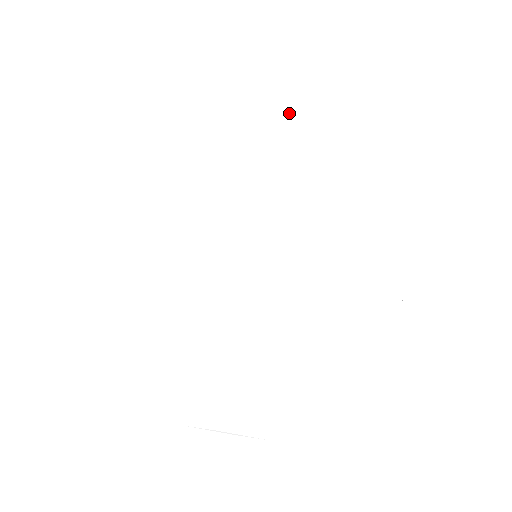
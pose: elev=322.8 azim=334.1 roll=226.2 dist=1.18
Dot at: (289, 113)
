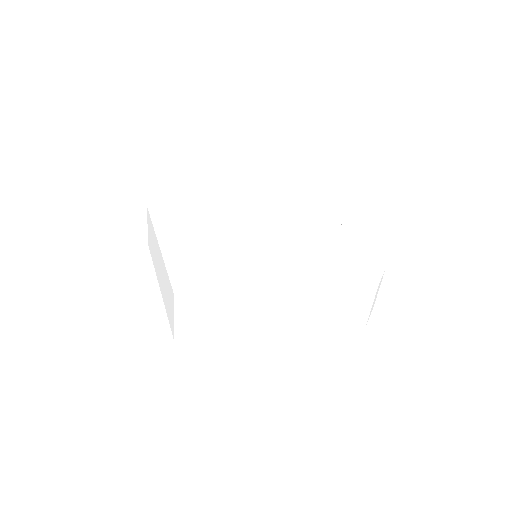
Dot at: (322, 206)
